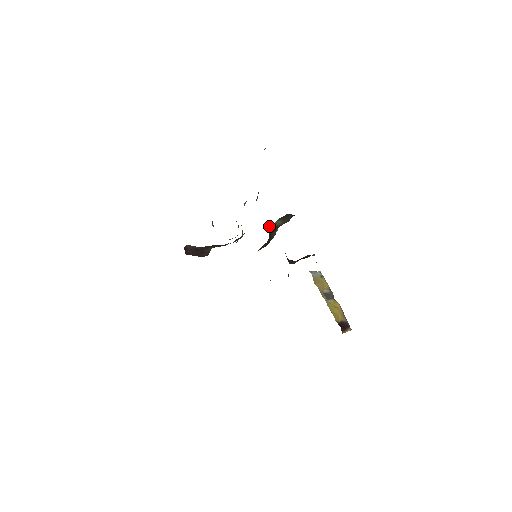
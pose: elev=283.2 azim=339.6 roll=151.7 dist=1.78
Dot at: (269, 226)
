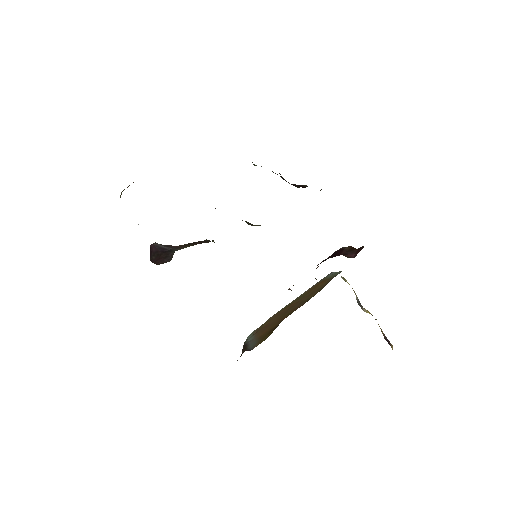
Dot at: occluded
